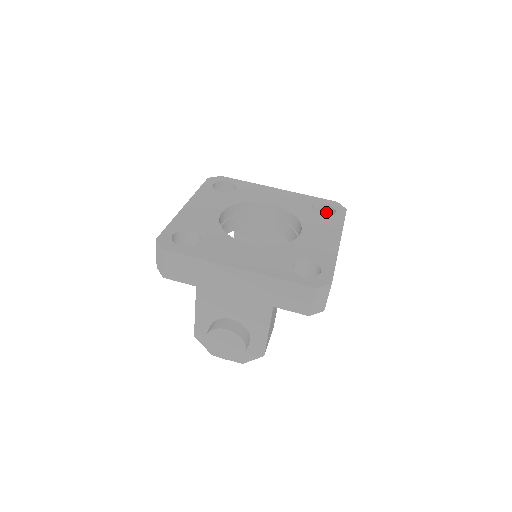
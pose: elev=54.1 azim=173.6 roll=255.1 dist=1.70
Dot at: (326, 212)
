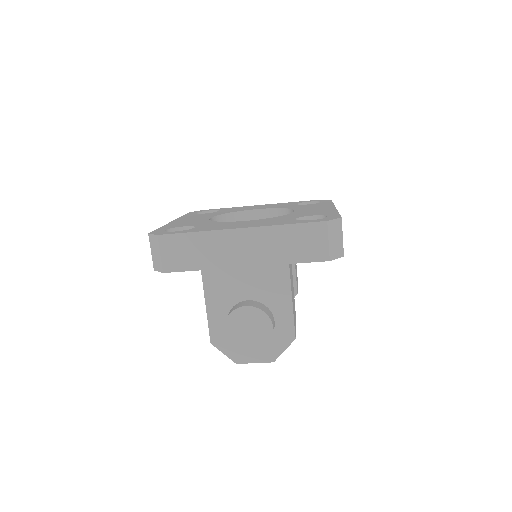
Dot at: occluded
